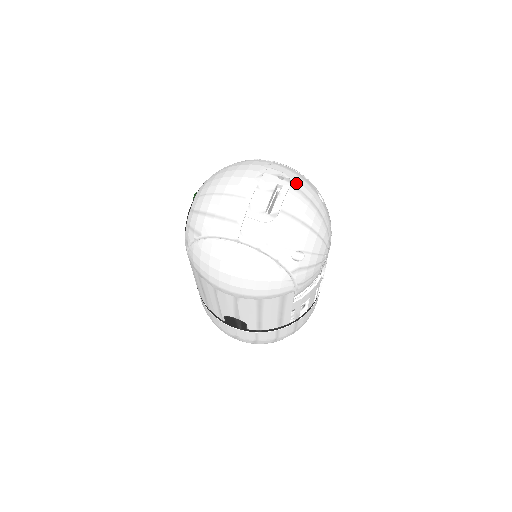
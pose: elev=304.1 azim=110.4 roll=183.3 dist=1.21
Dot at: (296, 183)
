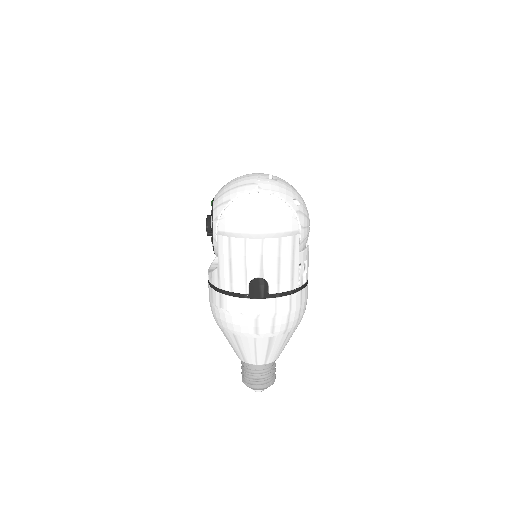
Dot at: occluded
